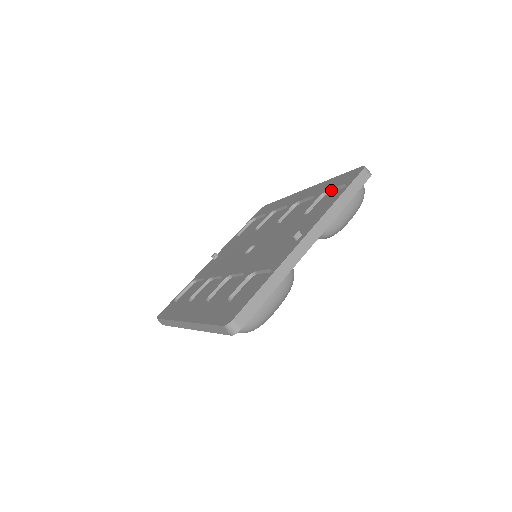
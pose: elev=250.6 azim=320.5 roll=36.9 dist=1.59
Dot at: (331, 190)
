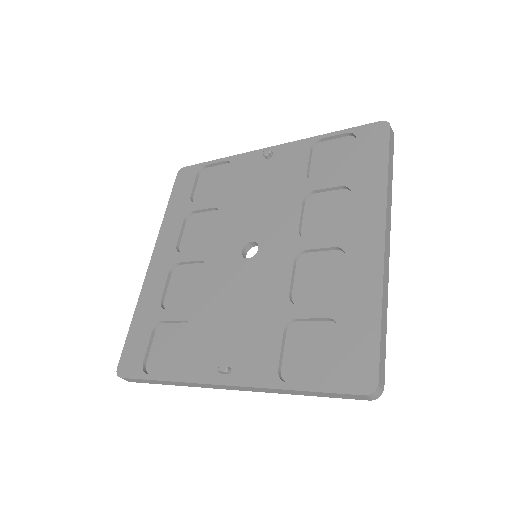
Dot at: (339, 337)
